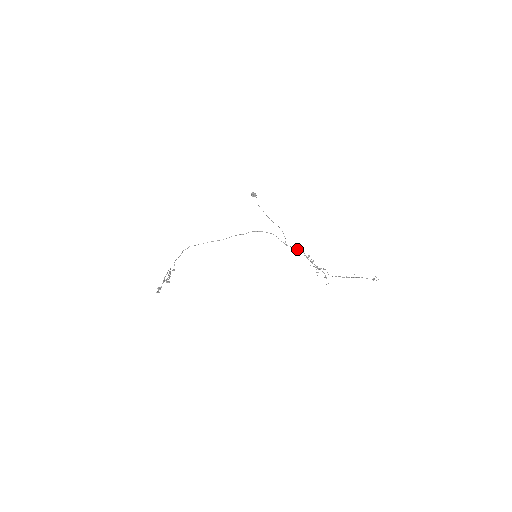
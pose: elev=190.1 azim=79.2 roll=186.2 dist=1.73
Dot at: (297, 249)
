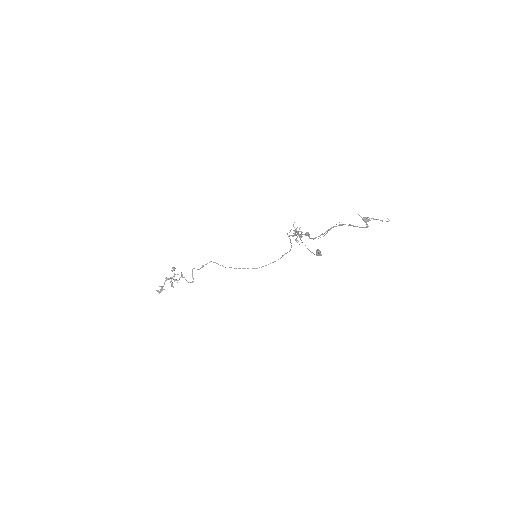
Dot at: (295, 235)
